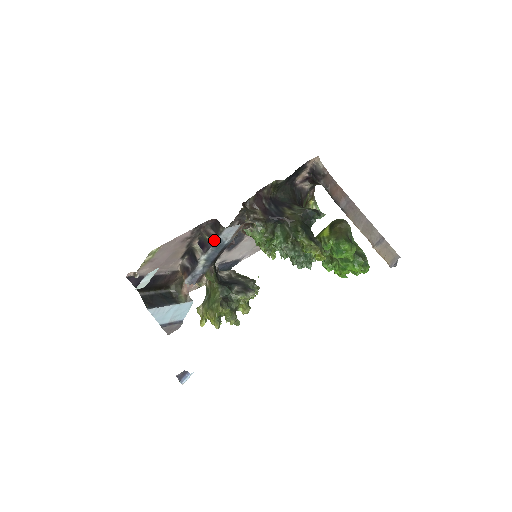
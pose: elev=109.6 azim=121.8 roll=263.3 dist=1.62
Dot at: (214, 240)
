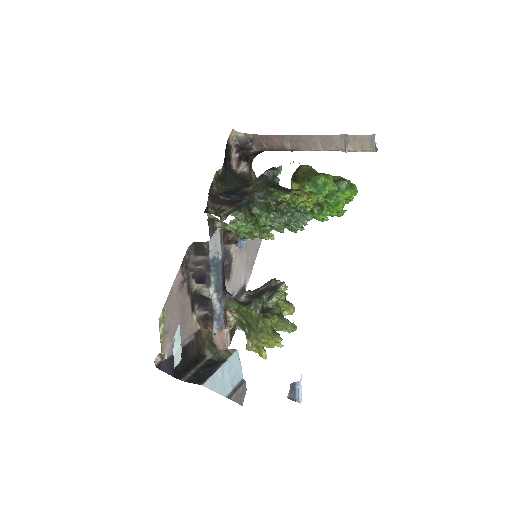
Dot at: (208, 263)
